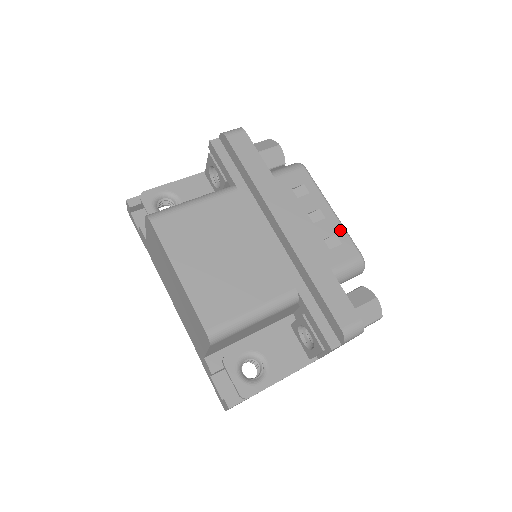
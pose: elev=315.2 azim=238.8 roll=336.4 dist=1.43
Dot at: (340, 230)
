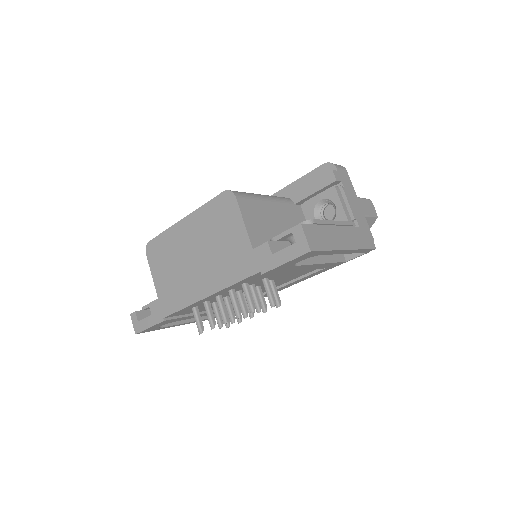
Dot at: occluded
